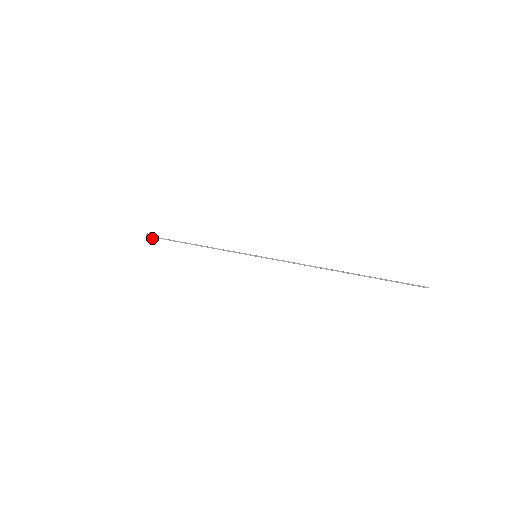
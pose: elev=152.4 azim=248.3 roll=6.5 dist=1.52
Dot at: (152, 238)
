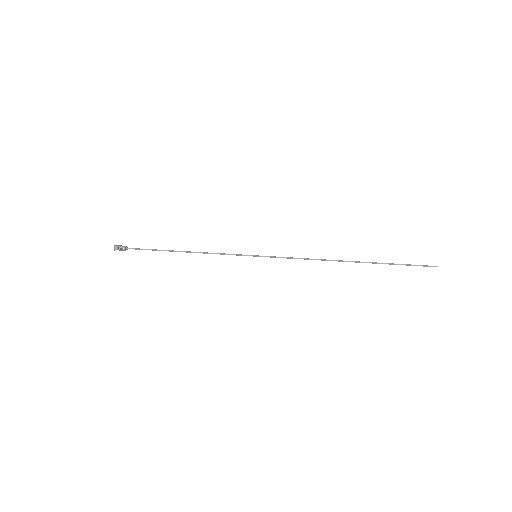
Dot at: (122, 249)
